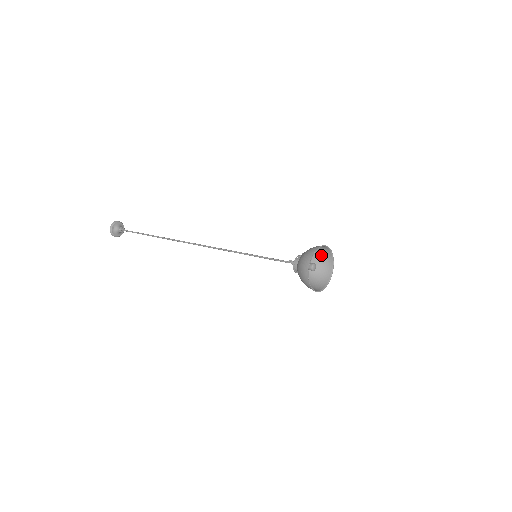
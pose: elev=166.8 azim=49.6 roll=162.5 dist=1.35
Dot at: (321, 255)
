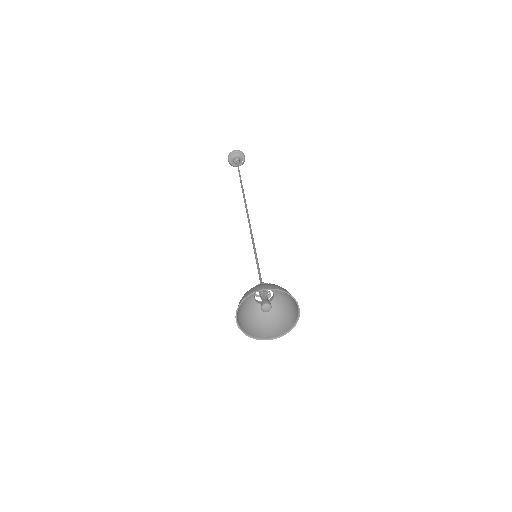
Dot at: (290, 297)
